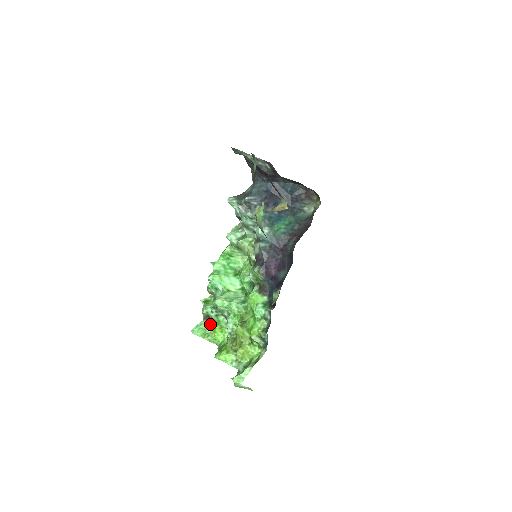
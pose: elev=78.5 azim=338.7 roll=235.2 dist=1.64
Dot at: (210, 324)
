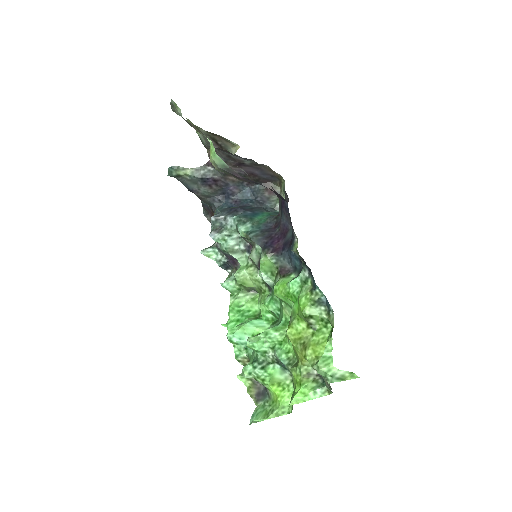
Dot at: (267, 401)
